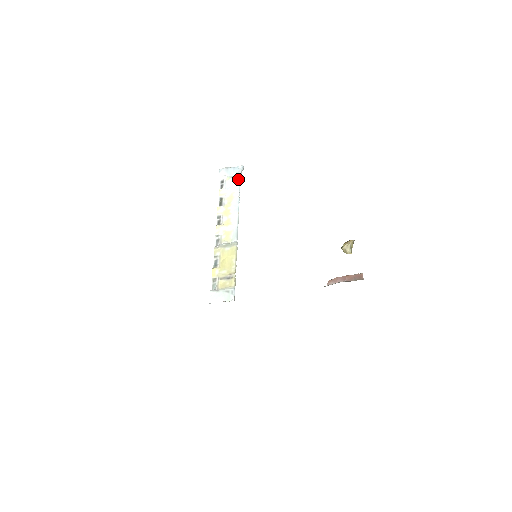
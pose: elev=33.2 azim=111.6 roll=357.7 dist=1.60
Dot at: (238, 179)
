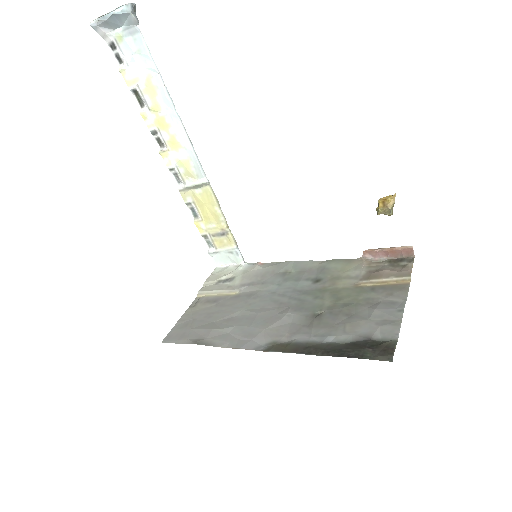
Dot at: (139, 38)
